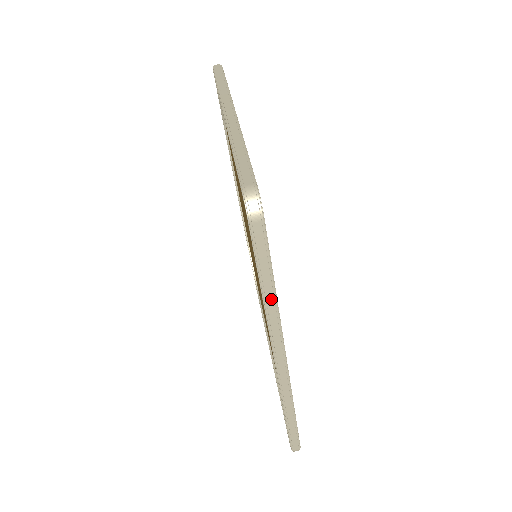
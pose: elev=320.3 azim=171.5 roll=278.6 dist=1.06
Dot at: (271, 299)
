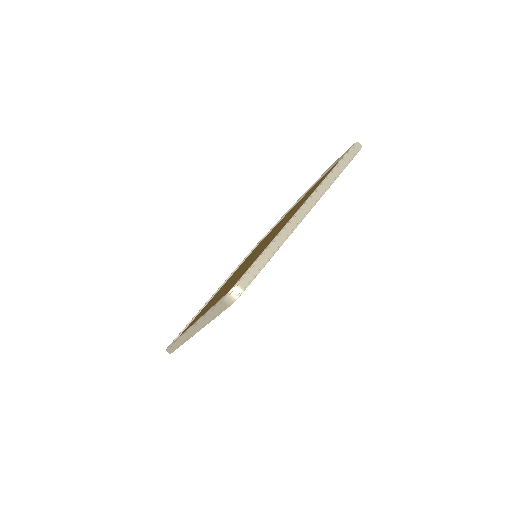
Dot at: (207, 320)
